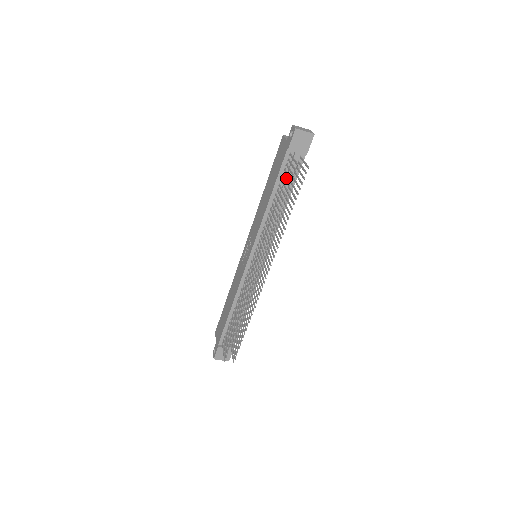
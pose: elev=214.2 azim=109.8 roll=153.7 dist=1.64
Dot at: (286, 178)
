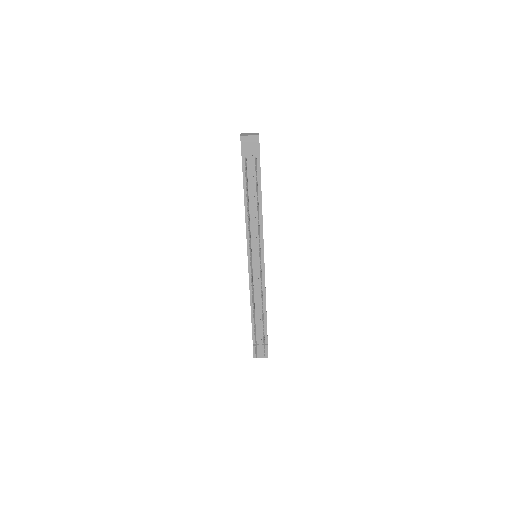
Dot at: (250, 180)
